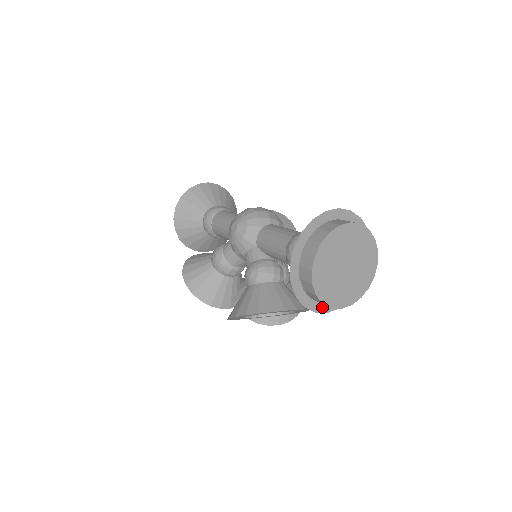
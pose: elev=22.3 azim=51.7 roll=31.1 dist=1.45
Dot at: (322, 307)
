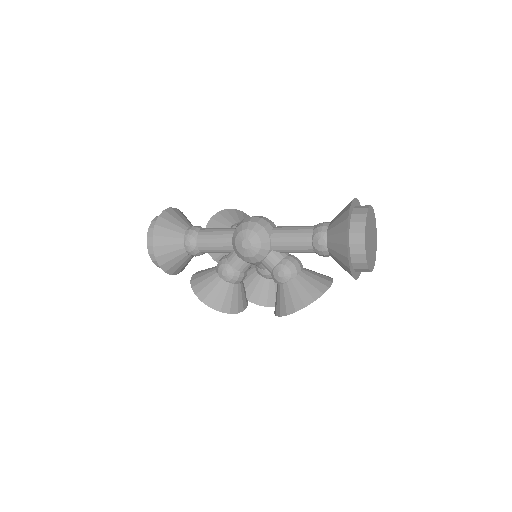
Dot at: (358, 273)
